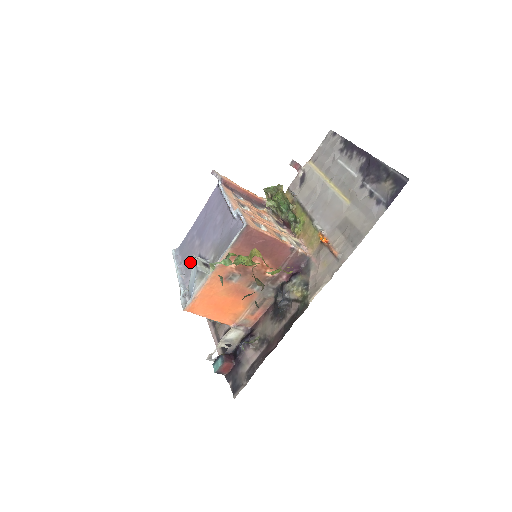
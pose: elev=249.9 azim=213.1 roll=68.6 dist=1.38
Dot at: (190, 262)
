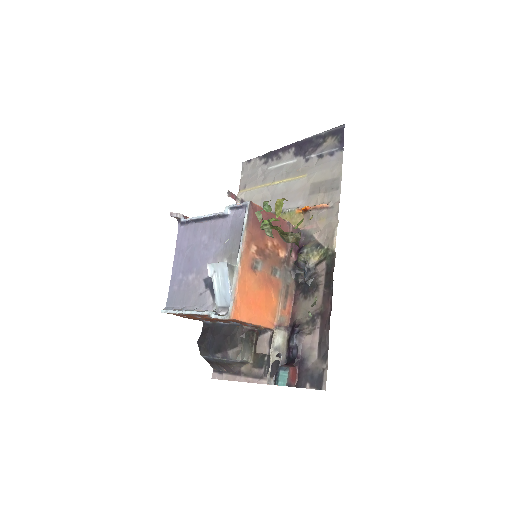
Dot at: (196, 295)
